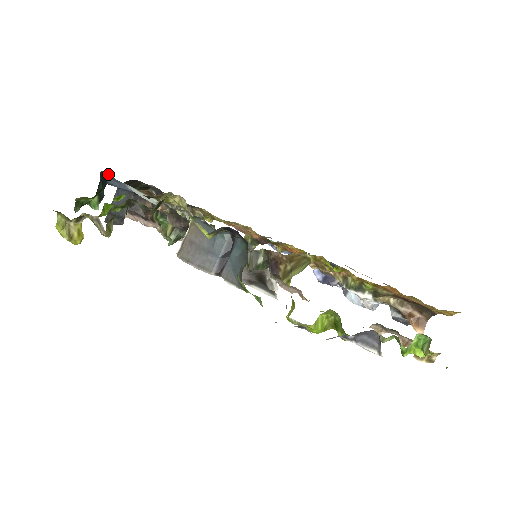
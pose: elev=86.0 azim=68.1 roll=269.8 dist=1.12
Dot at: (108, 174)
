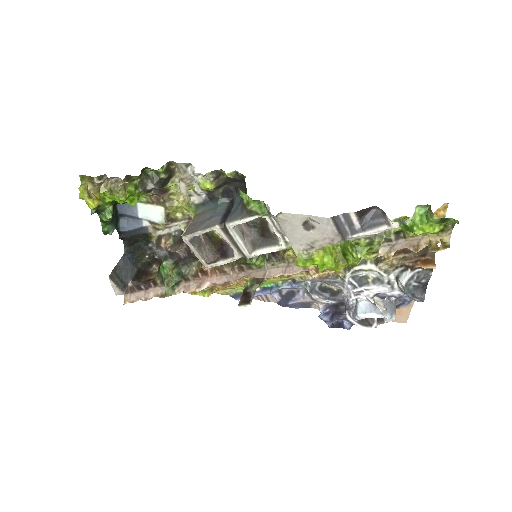
Dot at: occluded
